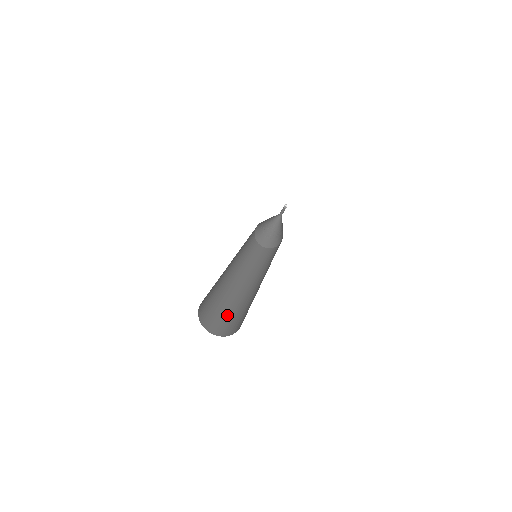
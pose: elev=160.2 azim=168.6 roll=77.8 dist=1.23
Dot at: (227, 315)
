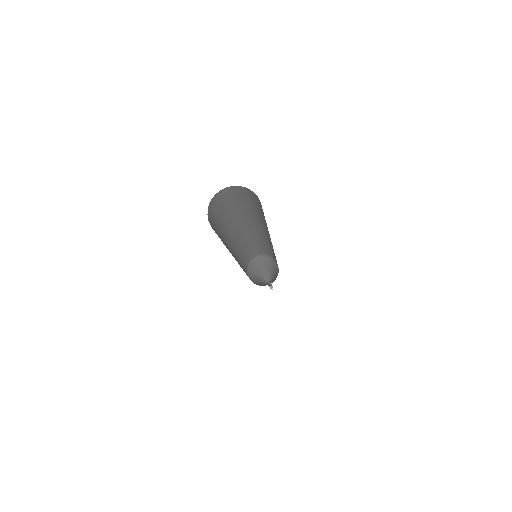
Dot at: occluded
